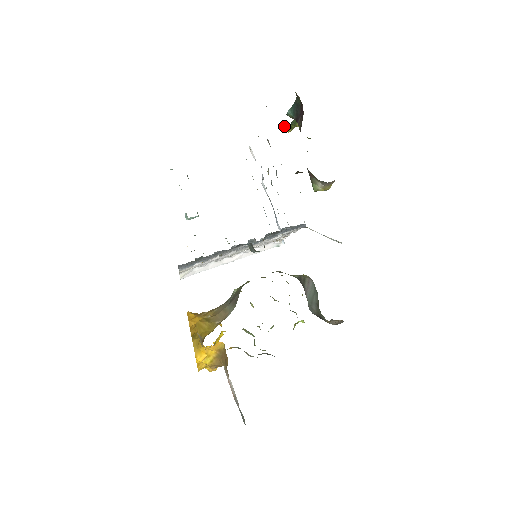
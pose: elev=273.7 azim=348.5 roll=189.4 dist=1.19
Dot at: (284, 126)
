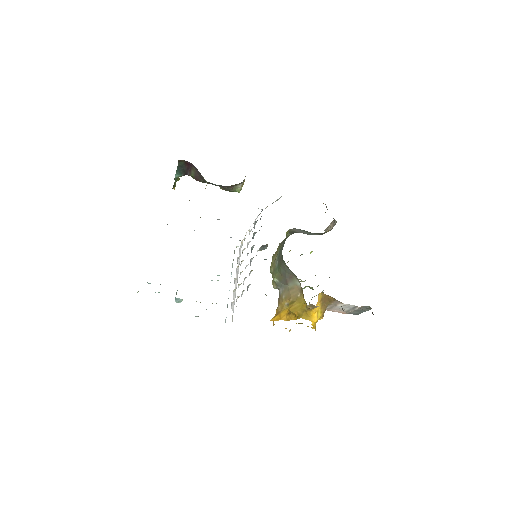
Dot at: occluded
